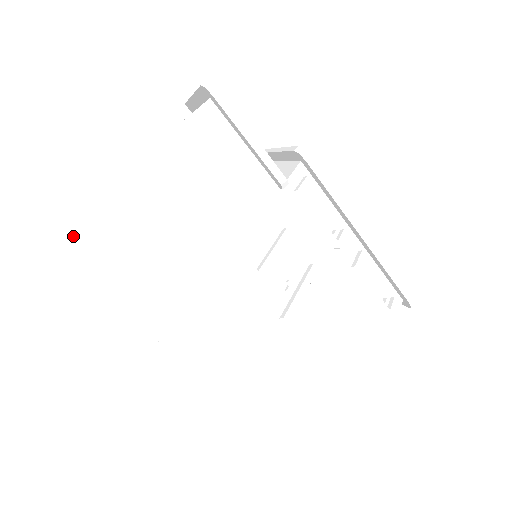
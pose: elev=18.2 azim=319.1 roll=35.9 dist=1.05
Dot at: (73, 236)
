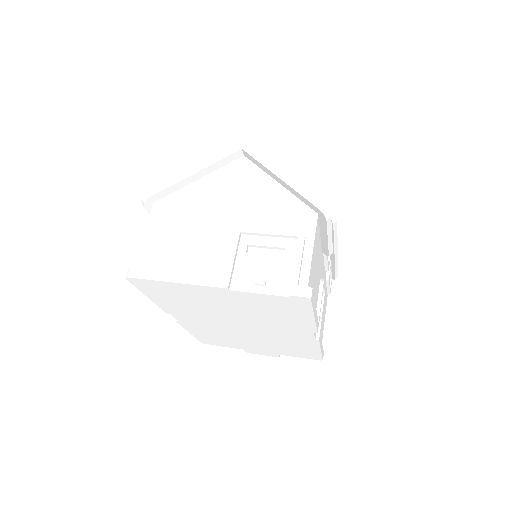
Dot at: (165, 287)
